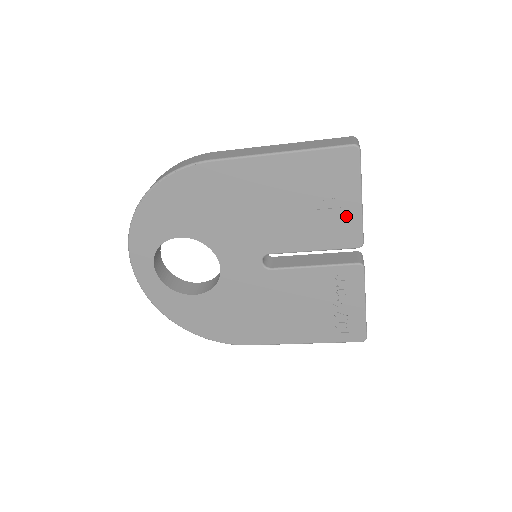
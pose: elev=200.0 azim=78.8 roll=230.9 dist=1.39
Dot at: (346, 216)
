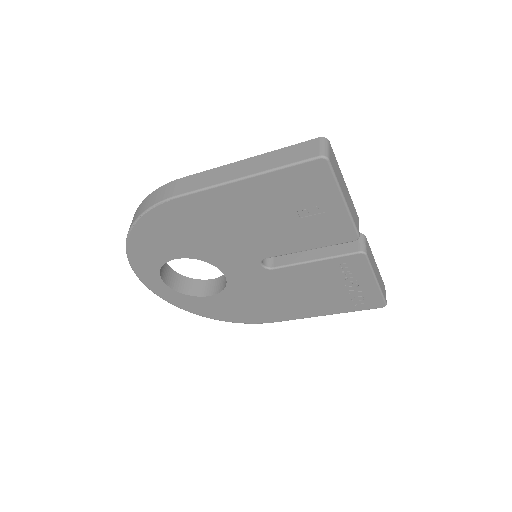
Dot at: (333, 218)
